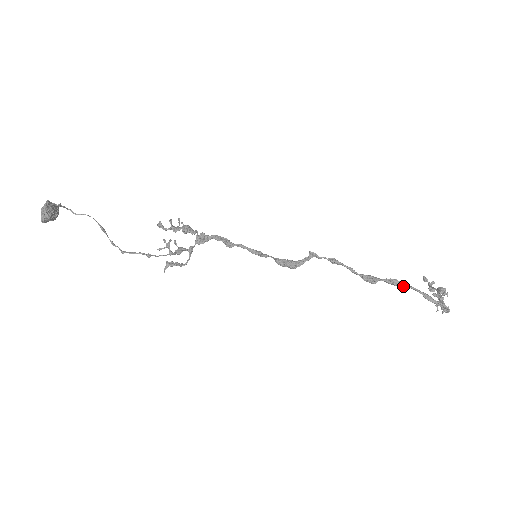
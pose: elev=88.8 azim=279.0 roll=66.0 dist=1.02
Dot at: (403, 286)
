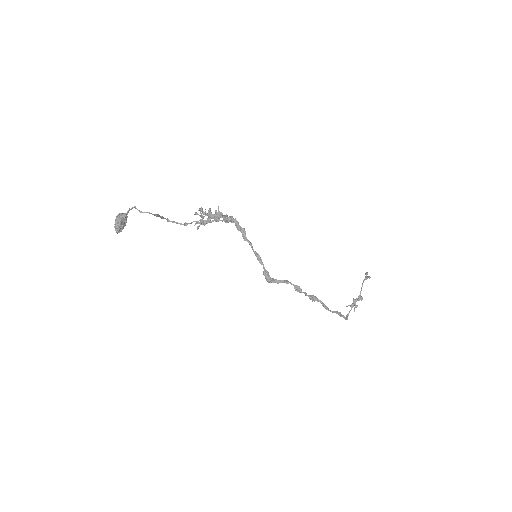
Dot at: (328, 310)
